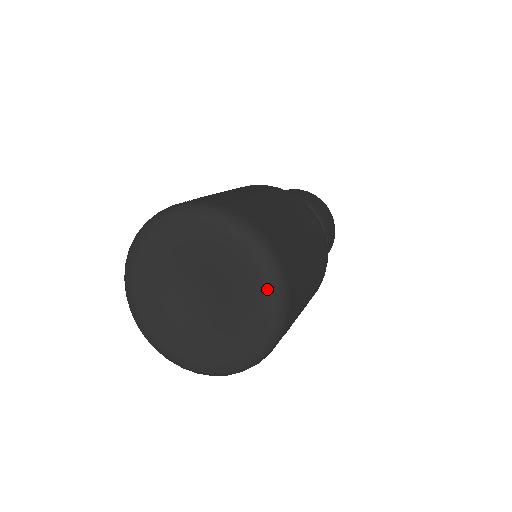
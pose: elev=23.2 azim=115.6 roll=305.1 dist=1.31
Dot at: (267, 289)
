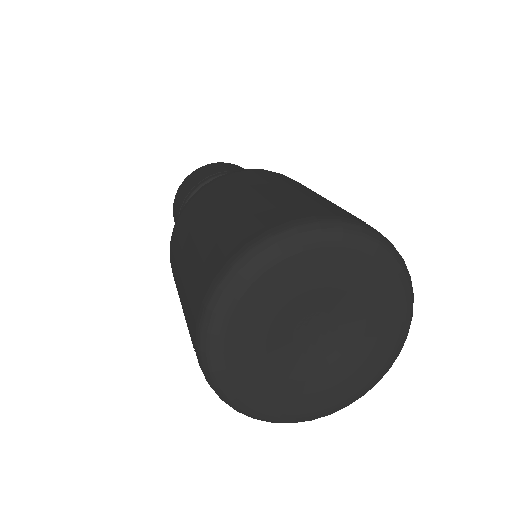
Dot at: (398, 345)
